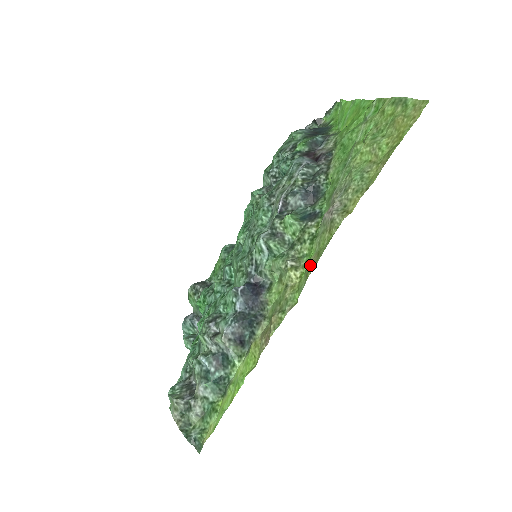
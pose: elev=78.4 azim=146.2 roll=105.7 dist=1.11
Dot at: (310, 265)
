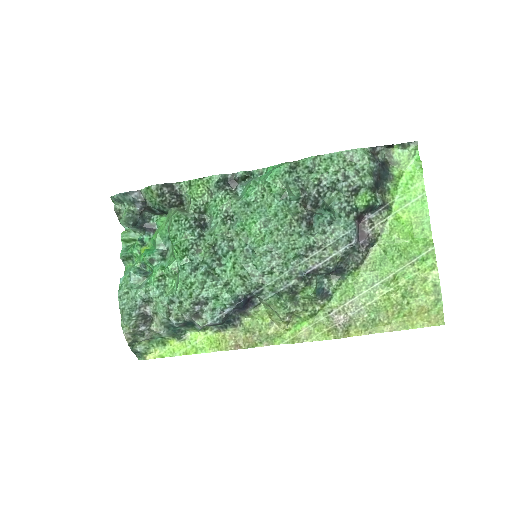
Dot at: (300, 335)
